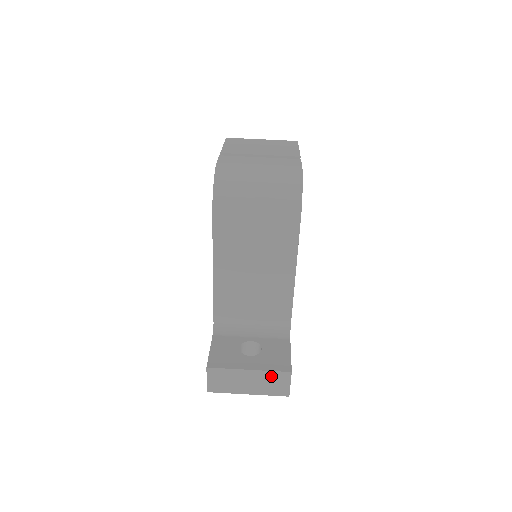
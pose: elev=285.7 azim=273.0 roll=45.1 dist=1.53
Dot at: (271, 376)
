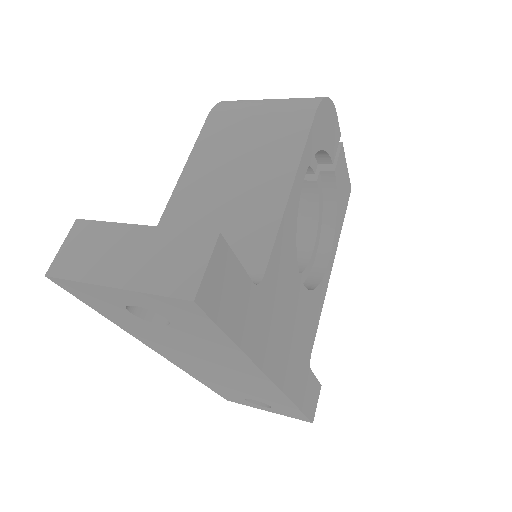
Dot at: (176, 242)
